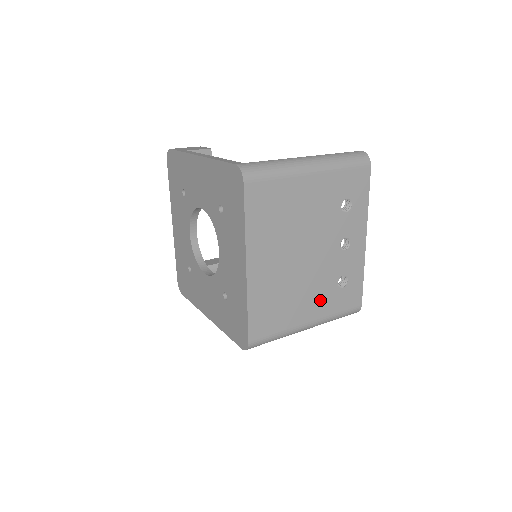
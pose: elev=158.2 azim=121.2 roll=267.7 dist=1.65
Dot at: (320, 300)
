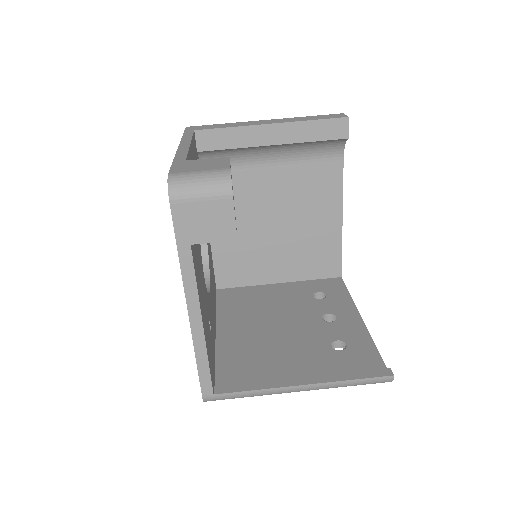
Dot at: occluded
